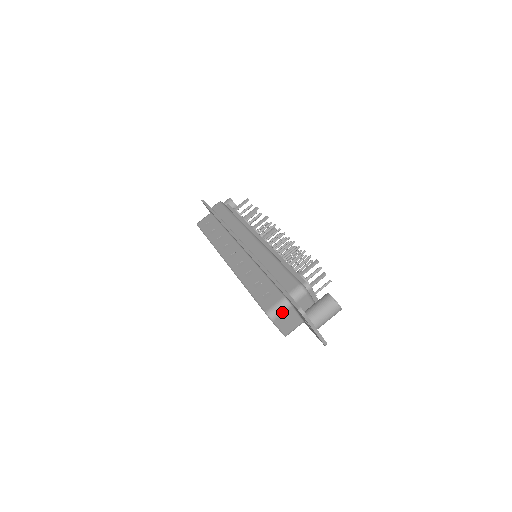
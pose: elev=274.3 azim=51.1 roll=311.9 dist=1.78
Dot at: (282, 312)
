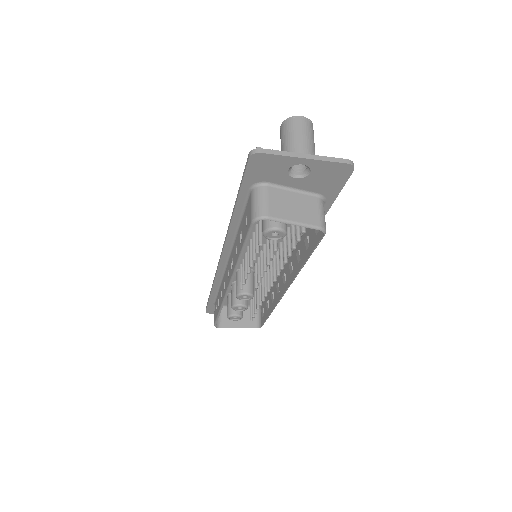
Dot at: (265, 200)
